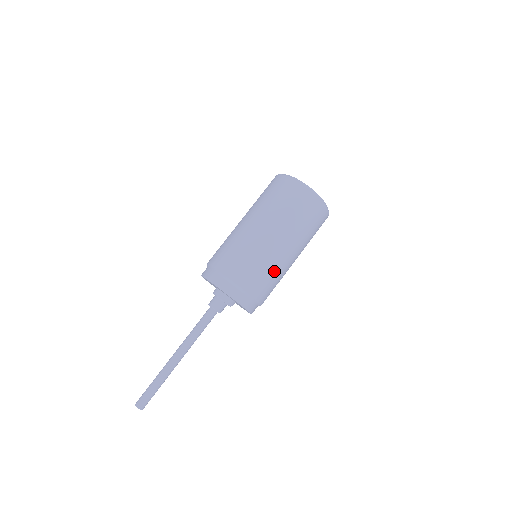
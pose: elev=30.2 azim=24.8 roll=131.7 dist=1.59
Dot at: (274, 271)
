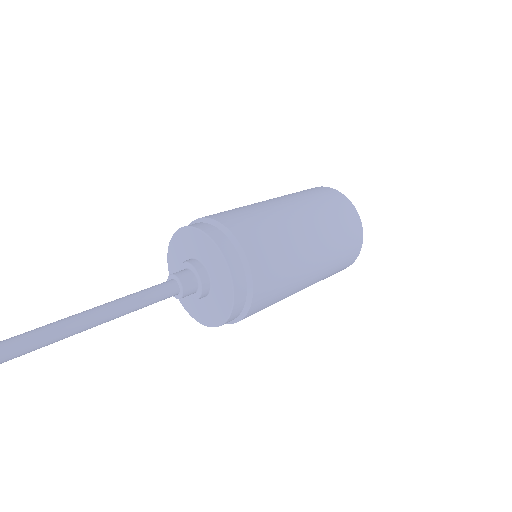
Dot at: (280, 299)
